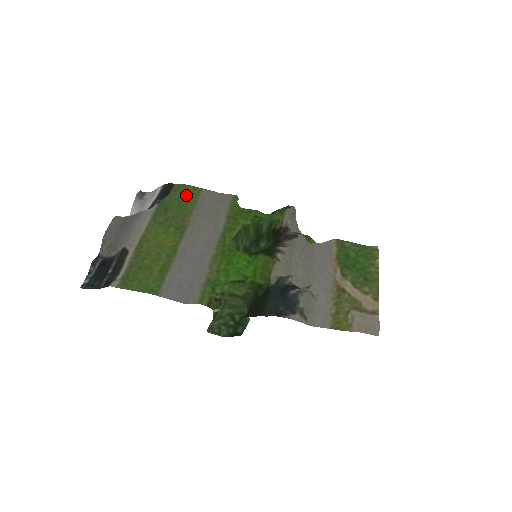
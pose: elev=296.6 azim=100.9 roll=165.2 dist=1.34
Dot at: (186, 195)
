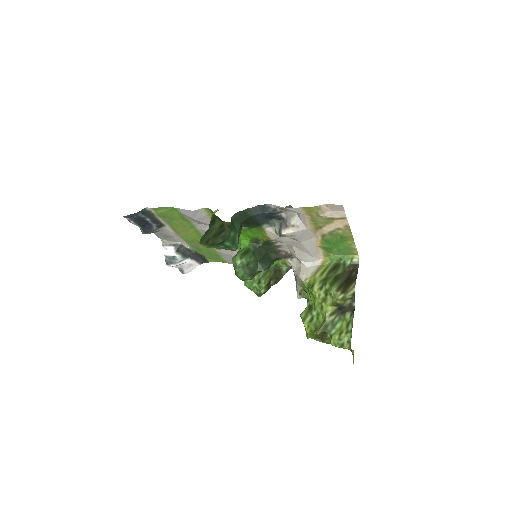
Dot at: (215, 257)
